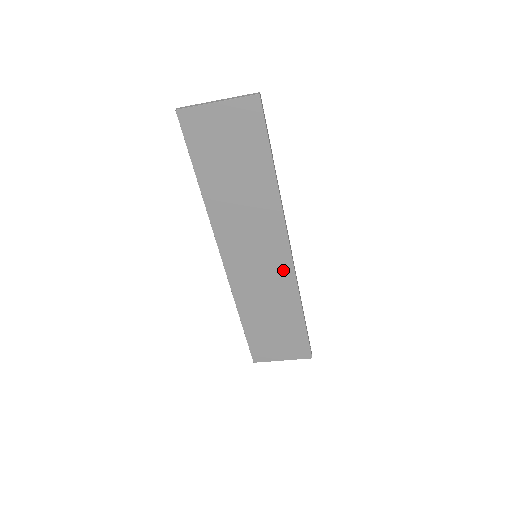
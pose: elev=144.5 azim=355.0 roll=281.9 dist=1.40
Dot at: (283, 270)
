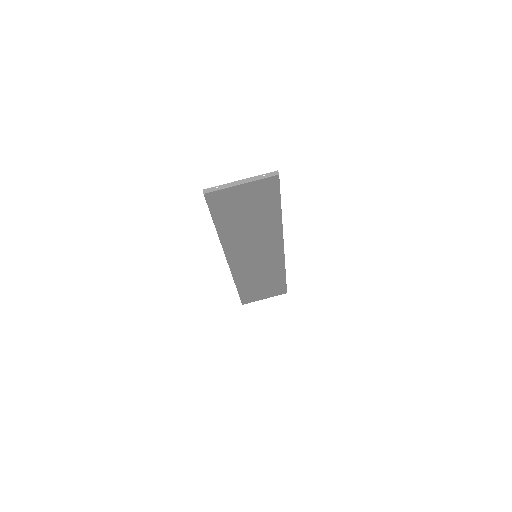
Dot at: (276, 258)
